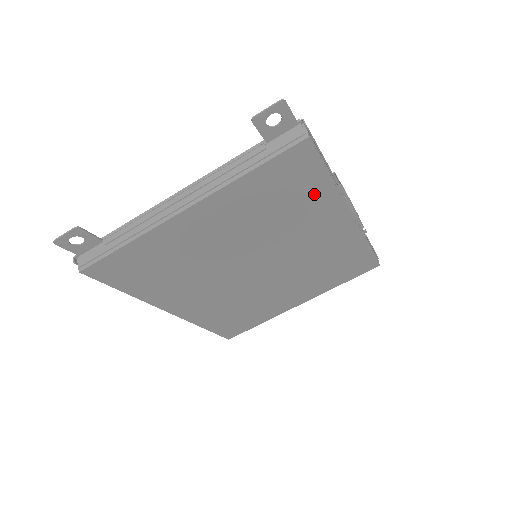
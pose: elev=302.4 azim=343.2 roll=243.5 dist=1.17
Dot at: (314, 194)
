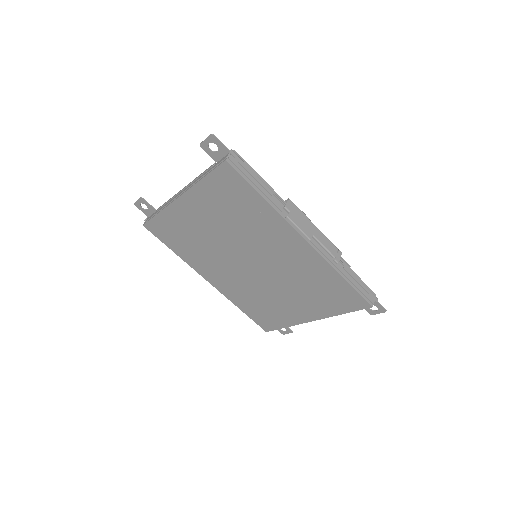
Dot at: (257, 207)
